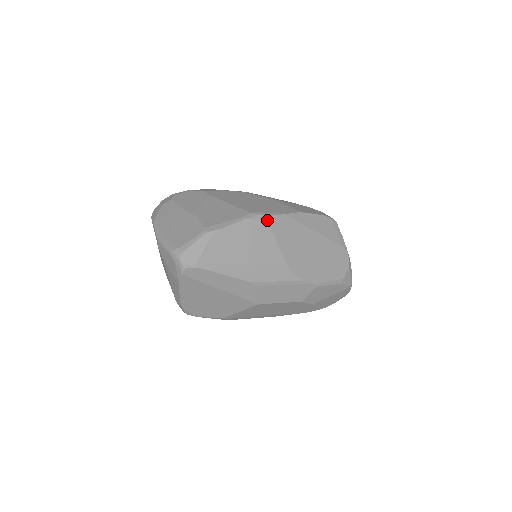
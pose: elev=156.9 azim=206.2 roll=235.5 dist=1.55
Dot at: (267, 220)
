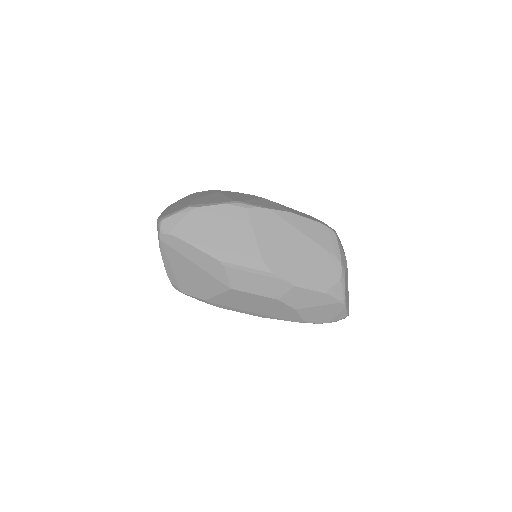
Dot at: (247, 209)
